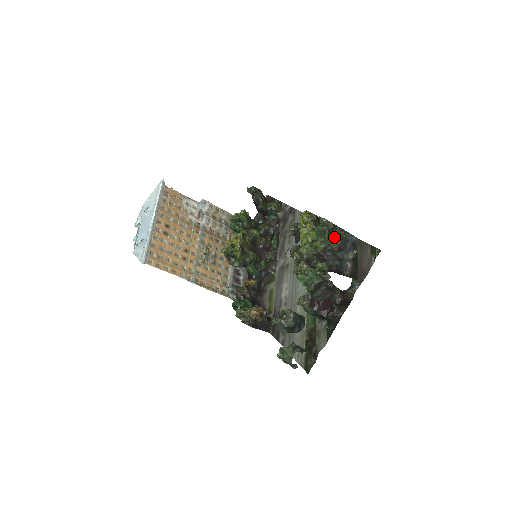
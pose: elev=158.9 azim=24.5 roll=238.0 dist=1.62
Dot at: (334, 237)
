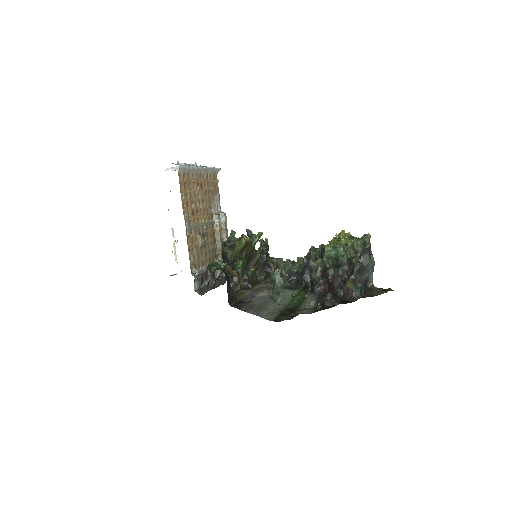
Dot at: (362, 257)
